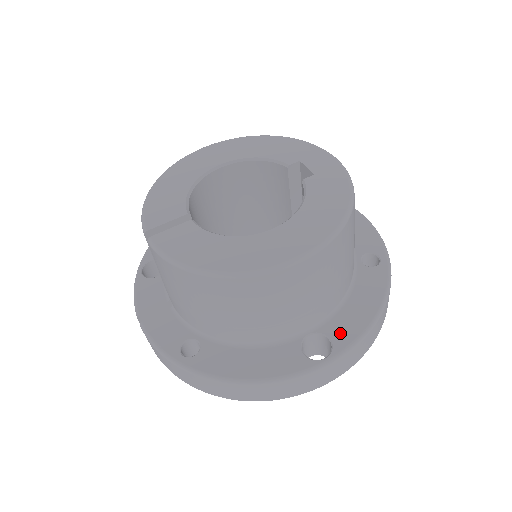
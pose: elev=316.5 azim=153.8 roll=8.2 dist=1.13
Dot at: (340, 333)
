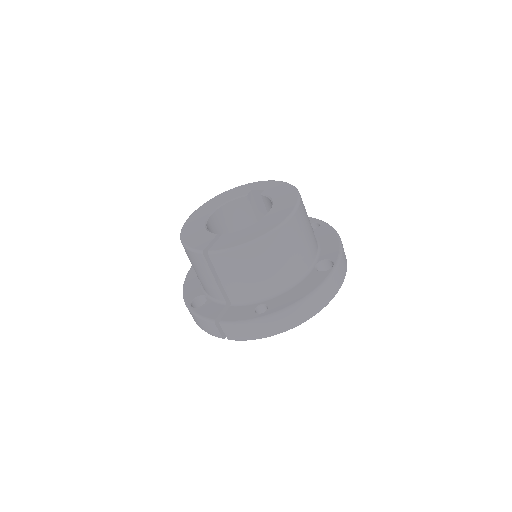
Dot at: (330, 254)
